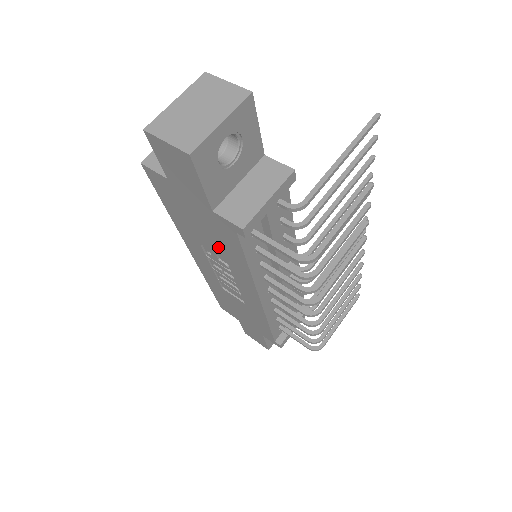
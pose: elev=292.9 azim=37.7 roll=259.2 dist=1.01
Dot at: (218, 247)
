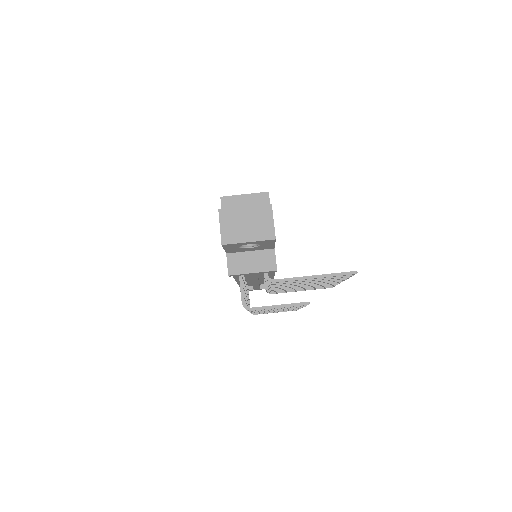
Dot at: occluded
